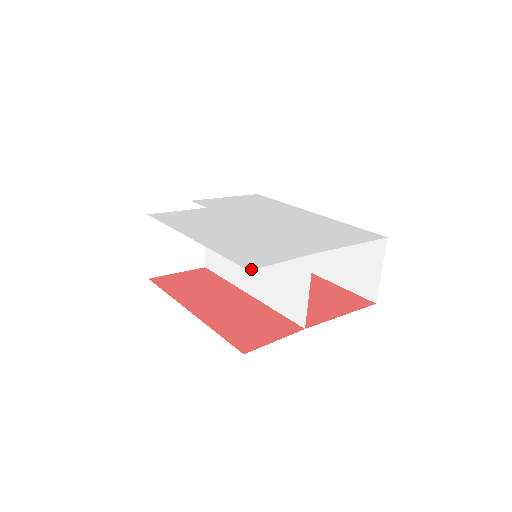
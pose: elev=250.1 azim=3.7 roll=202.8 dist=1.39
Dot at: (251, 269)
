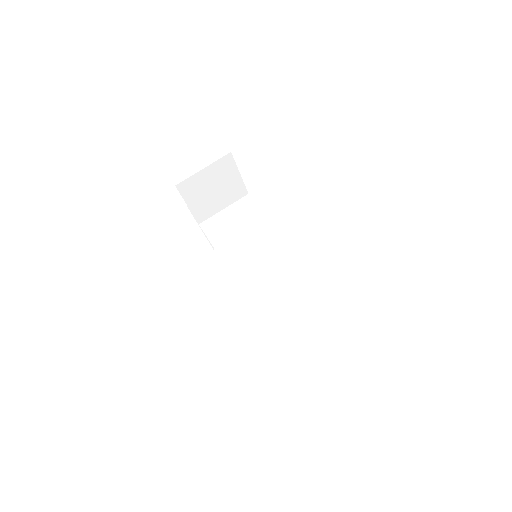
Dot at: occluded
